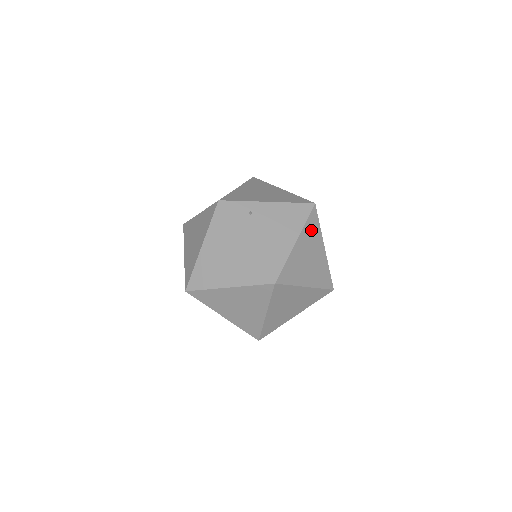
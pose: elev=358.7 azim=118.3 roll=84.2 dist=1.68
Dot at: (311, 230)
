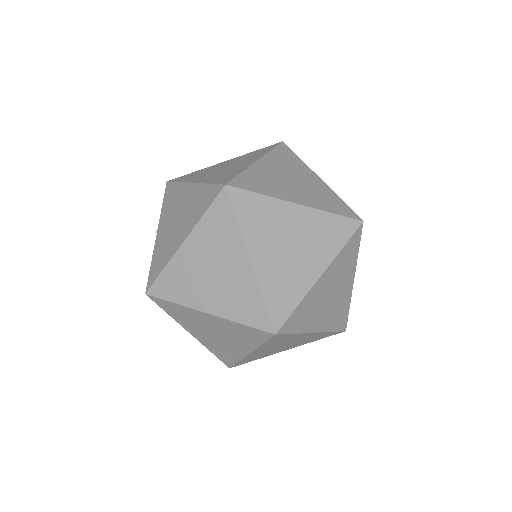
Dot at: occluded
